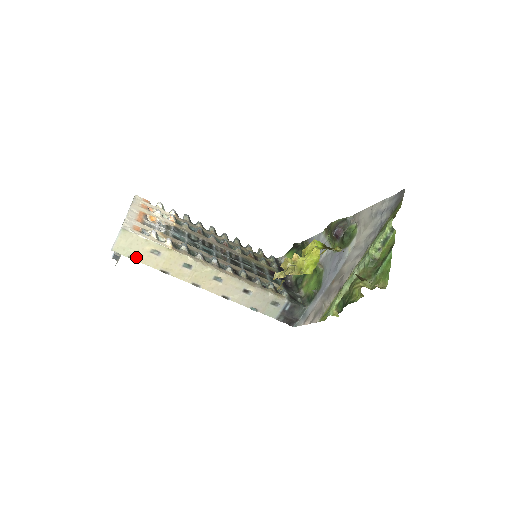
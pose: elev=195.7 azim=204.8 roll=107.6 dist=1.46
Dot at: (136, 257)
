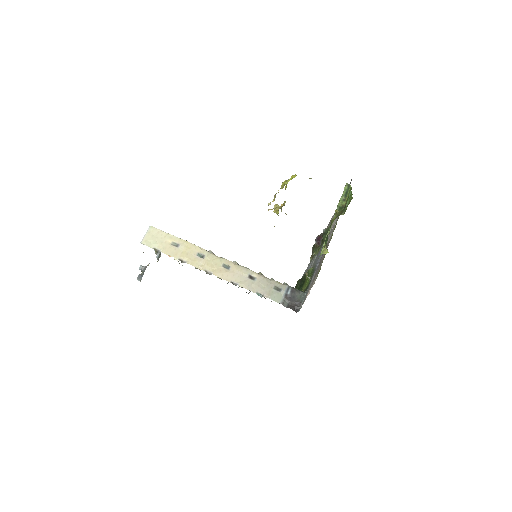
Dot at: (160, 249)
